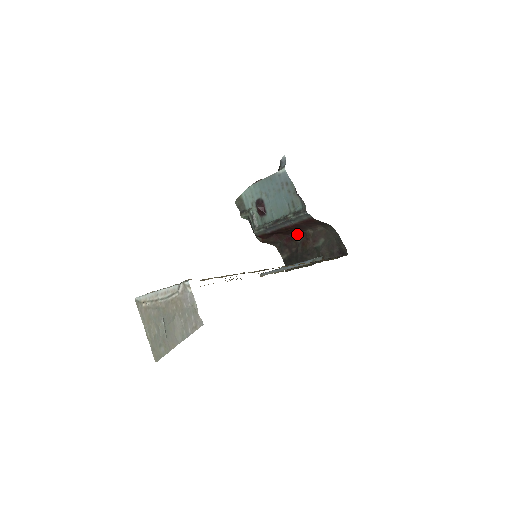
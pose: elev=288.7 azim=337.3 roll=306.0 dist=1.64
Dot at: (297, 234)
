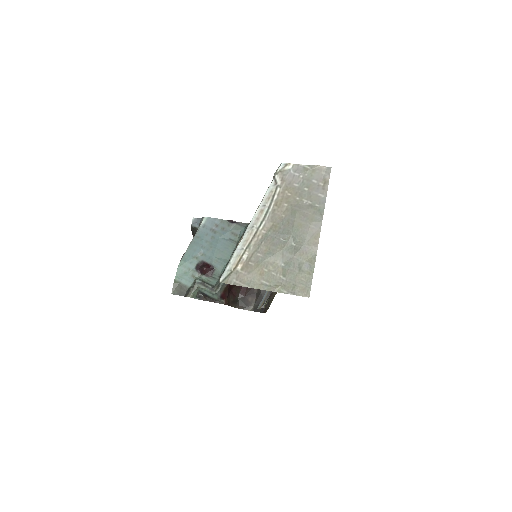
Dot at: occluded
